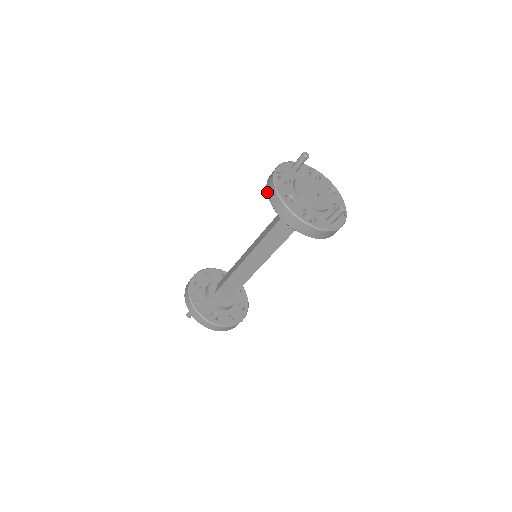
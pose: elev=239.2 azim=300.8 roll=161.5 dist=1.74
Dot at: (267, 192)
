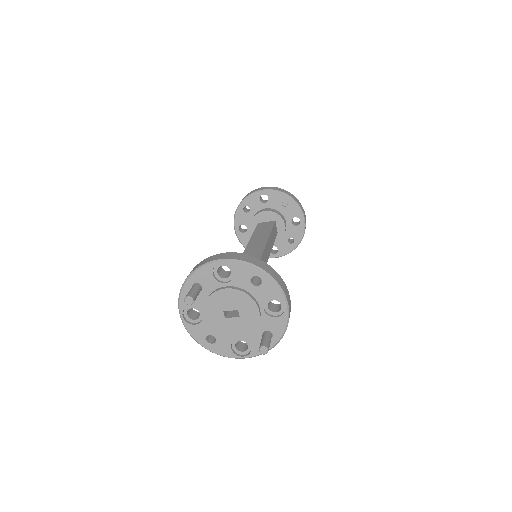
Dot at: occluded
